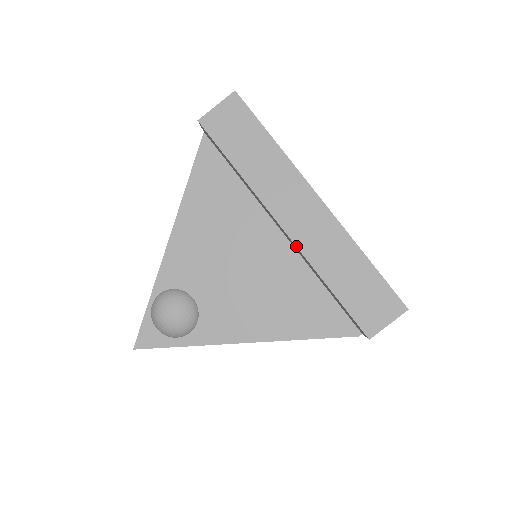
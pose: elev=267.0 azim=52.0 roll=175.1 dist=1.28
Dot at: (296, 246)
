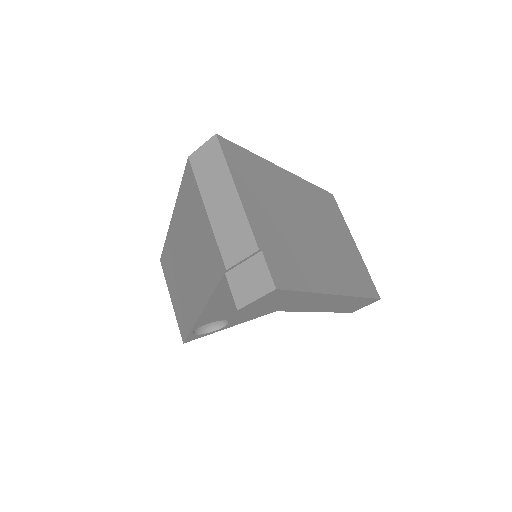
Dot at: occluded
